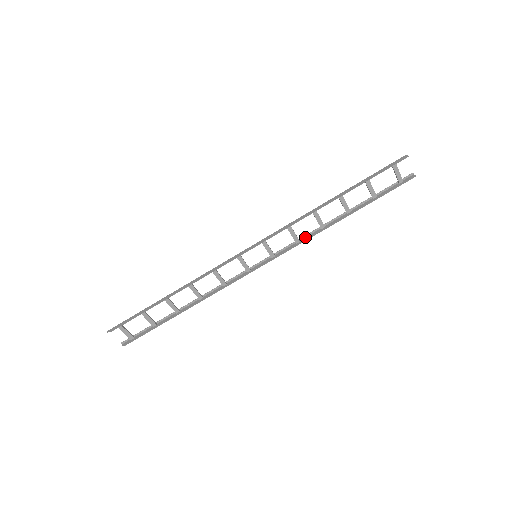
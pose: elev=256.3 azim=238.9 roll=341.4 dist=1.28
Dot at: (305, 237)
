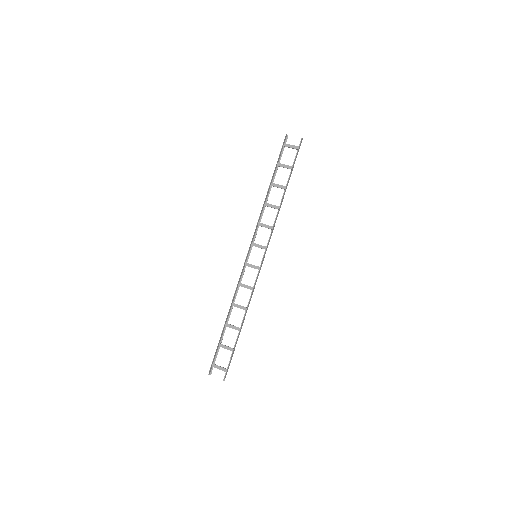
Dot at: (275, 222)
